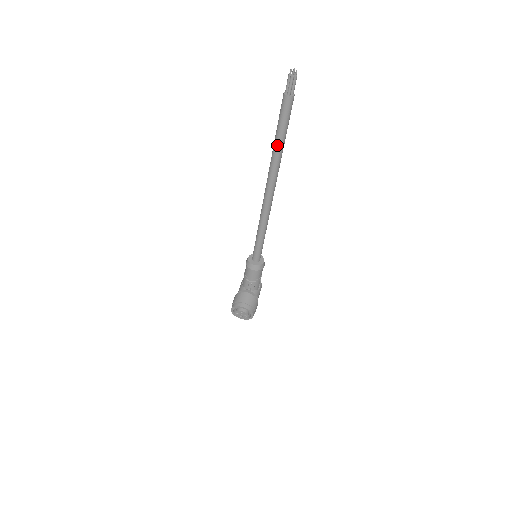
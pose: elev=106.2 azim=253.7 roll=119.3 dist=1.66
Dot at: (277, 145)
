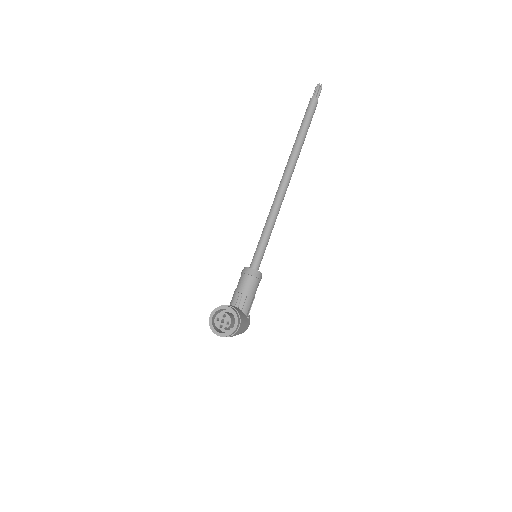
Dot at: (299, 135)
